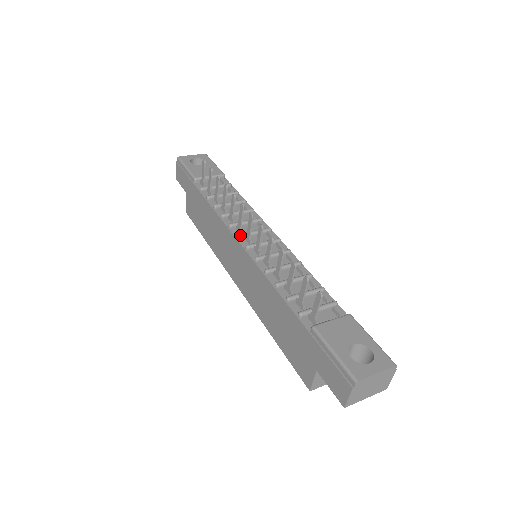
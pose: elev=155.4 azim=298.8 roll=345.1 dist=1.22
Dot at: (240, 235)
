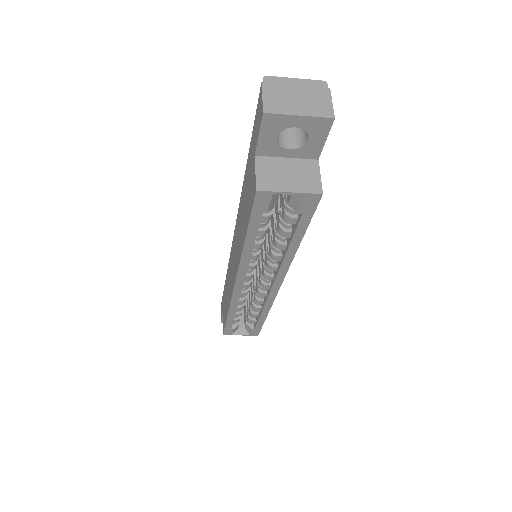
Dot at: occluded
